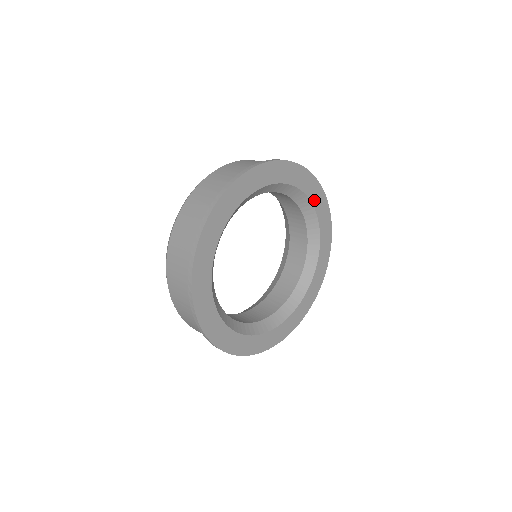
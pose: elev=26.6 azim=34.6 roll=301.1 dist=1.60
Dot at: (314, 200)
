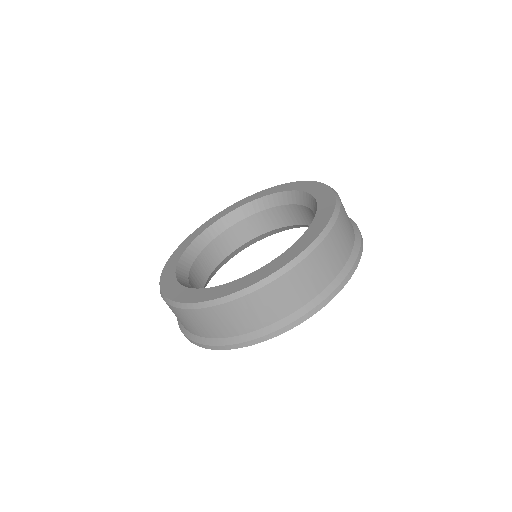
Dot at: occluded
